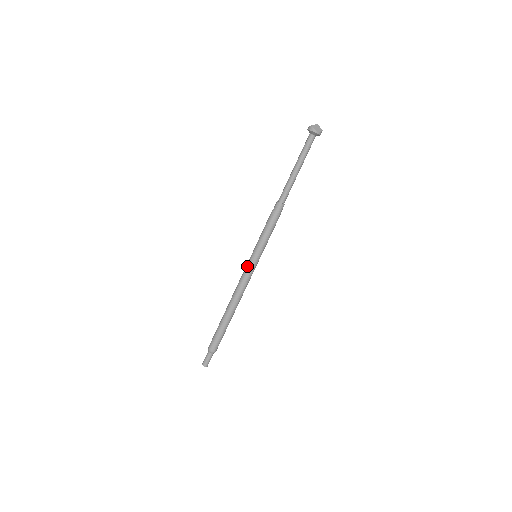
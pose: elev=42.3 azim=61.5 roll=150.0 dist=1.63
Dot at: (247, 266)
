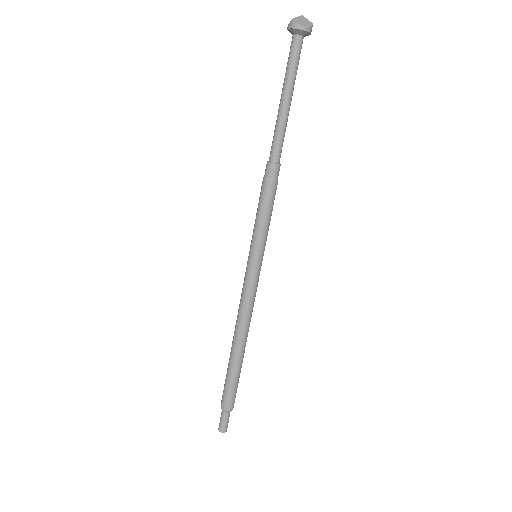
Dot at: (246, 275)
